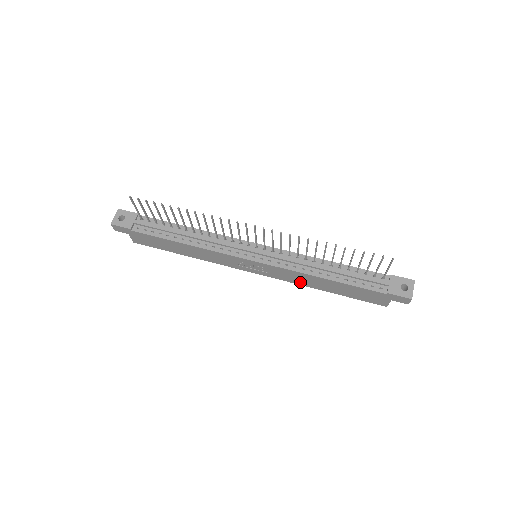
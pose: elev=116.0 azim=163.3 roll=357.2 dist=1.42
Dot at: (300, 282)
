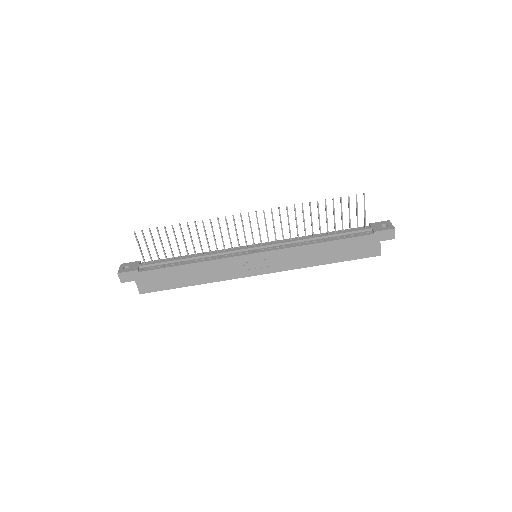
Dot at: (301, 263)
